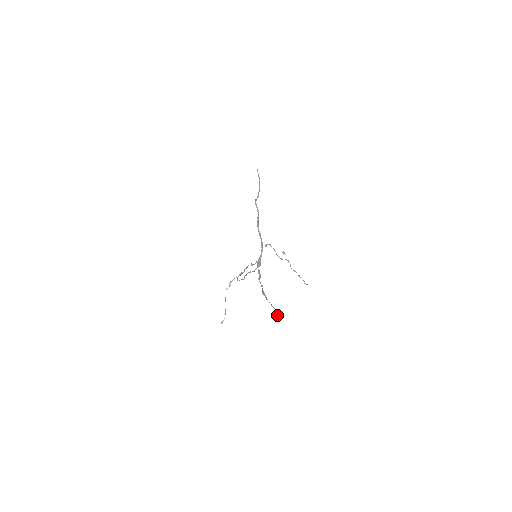
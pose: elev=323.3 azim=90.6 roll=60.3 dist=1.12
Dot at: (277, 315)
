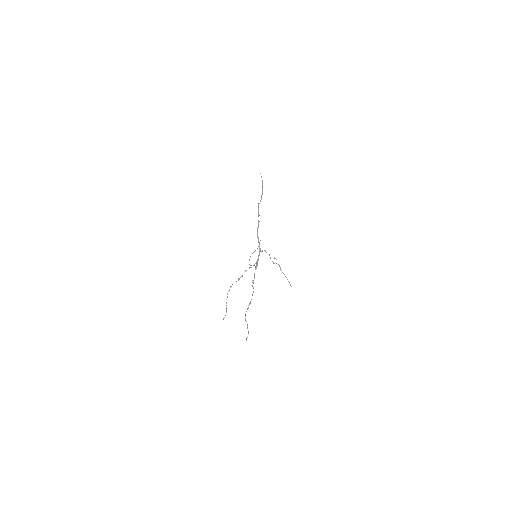
Dot at: occluded
